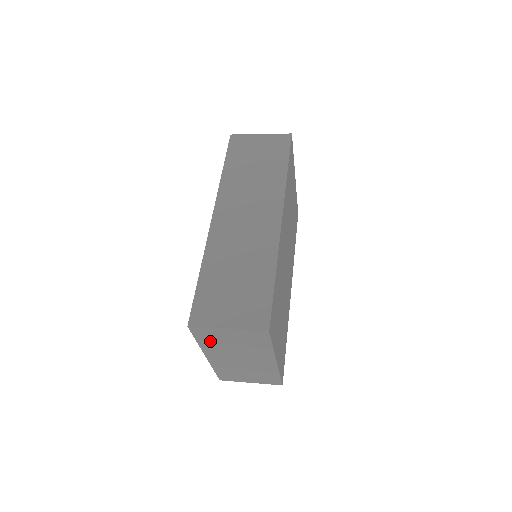
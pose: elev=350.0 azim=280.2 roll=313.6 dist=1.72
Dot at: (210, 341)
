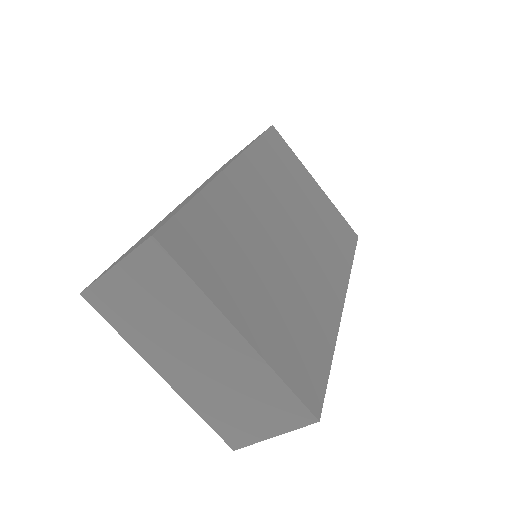
Dot at: (128, 321)
